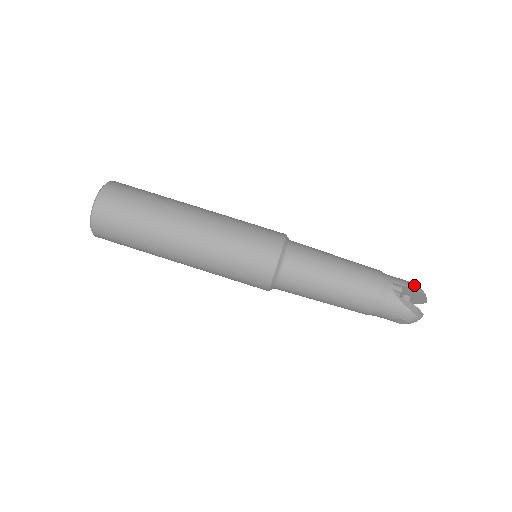
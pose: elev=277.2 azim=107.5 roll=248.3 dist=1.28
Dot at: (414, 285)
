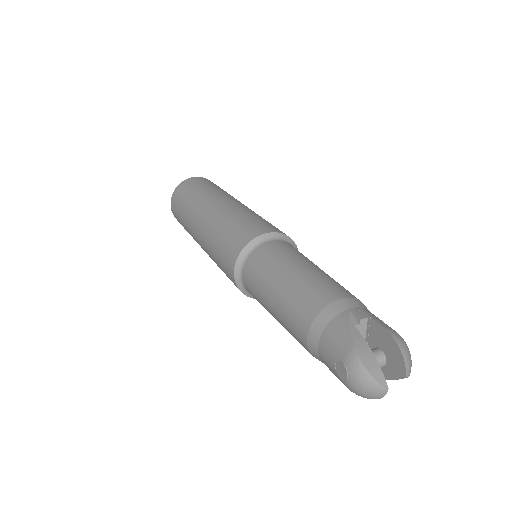
Dot at: occluded
